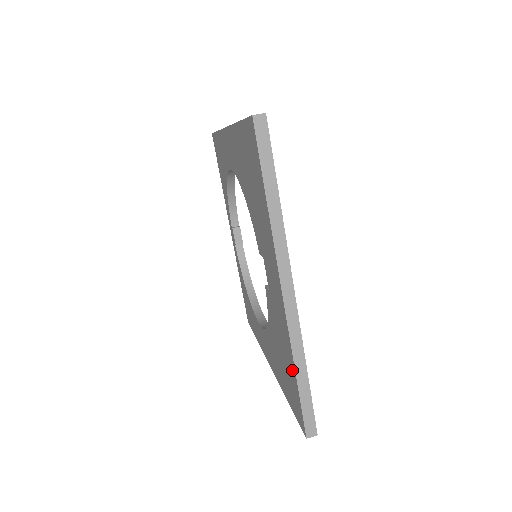
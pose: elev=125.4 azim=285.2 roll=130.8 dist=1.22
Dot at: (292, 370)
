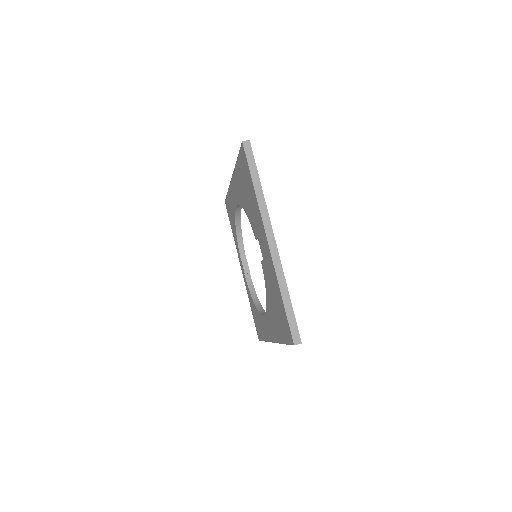
Dot at: (280, 298)
